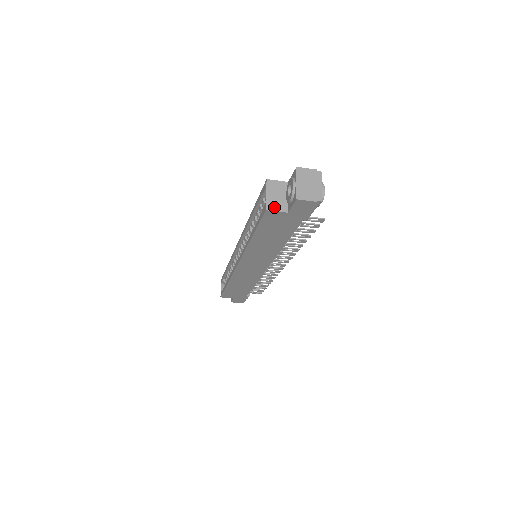
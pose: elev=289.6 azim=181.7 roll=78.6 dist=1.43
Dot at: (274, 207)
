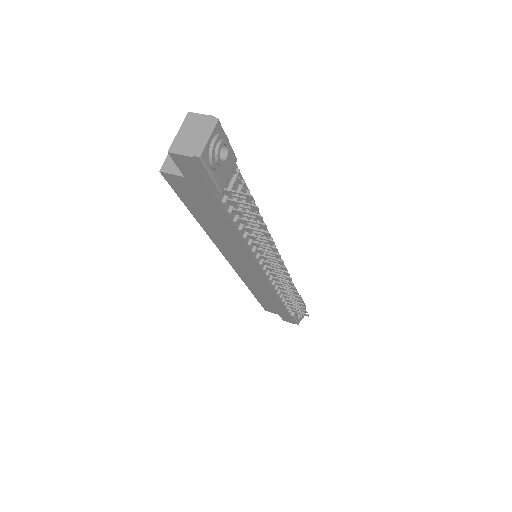
Dot at: (171, 168)
